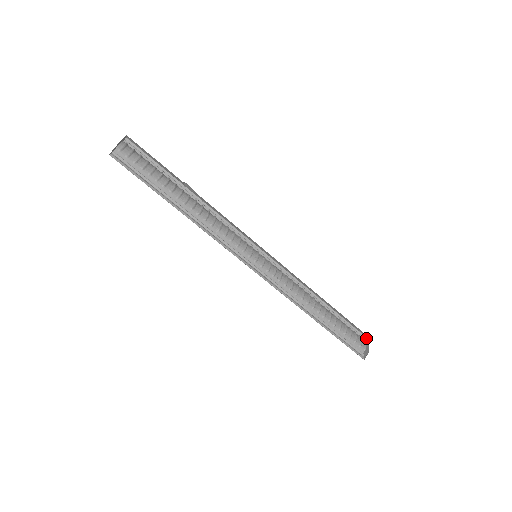
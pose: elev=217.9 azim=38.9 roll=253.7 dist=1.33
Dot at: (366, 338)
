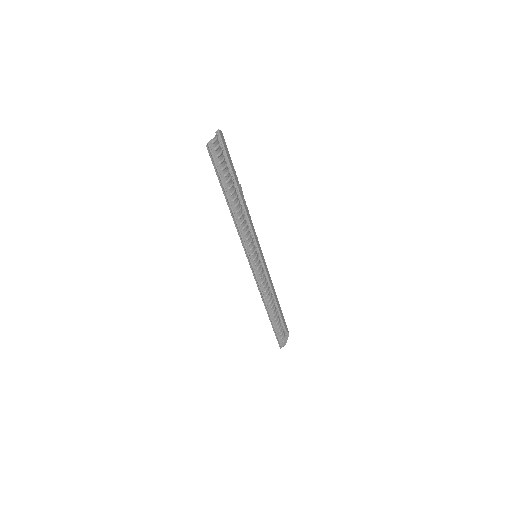
Dot at: (287, 333)
